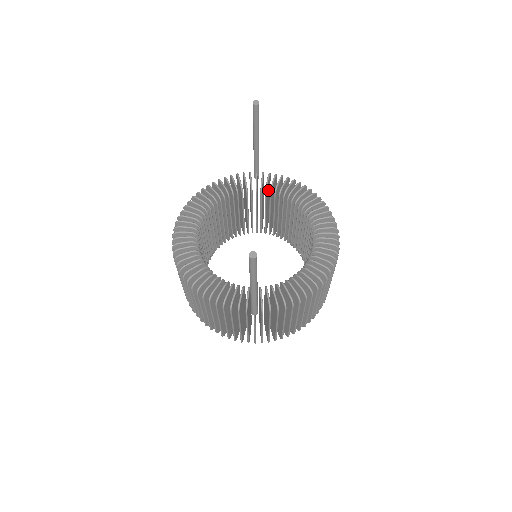
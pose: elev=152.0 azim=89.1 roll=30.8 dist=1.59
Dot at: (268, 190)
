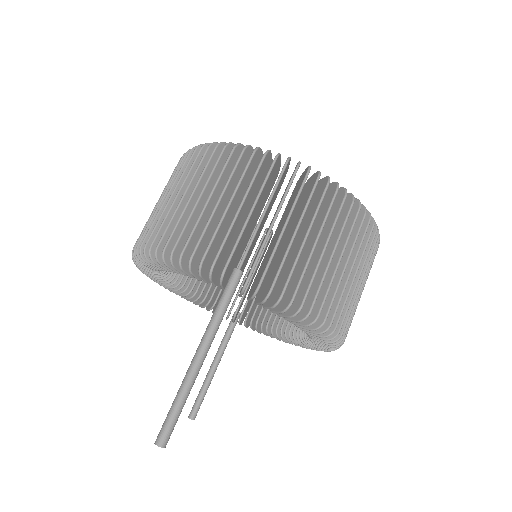
Dot at: occluded
